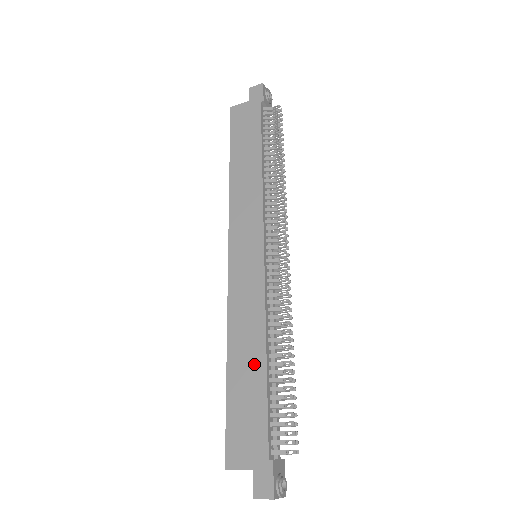
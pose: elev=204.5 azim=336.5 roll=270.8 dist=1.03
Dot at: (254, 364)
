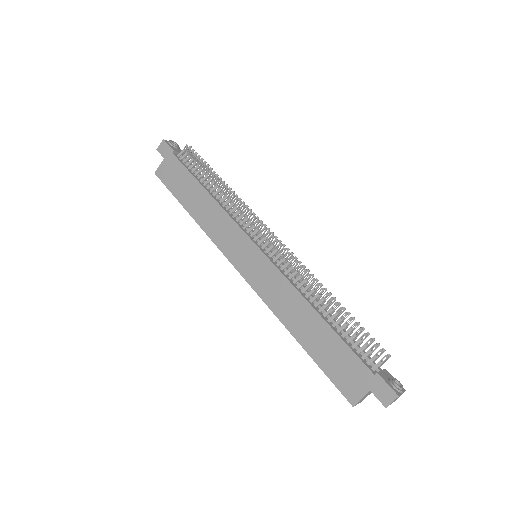
Dot at: (314, 325)
